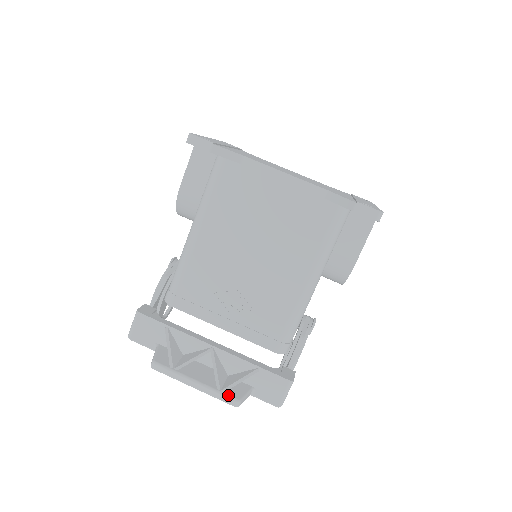
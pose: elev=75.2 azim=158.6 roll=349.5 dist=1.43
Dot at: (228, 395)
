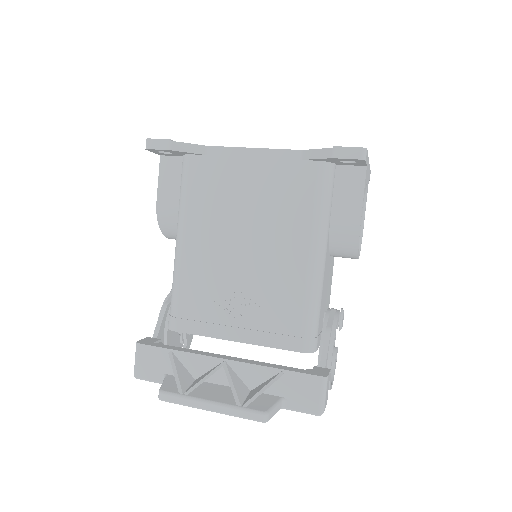
Dot at: (251, 409)
